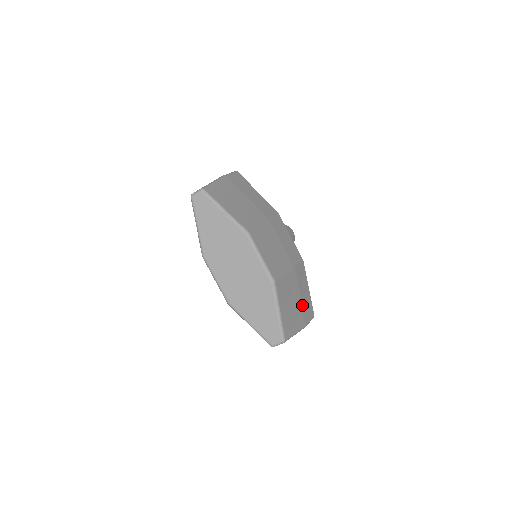
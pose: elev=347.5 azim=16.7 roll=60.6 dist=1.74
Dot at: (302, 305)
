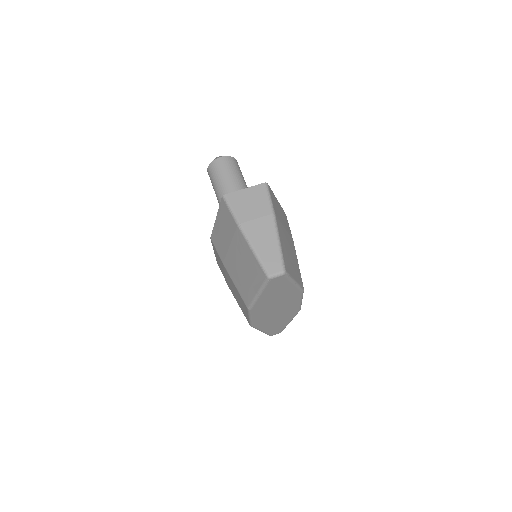
Dot at: occluded
